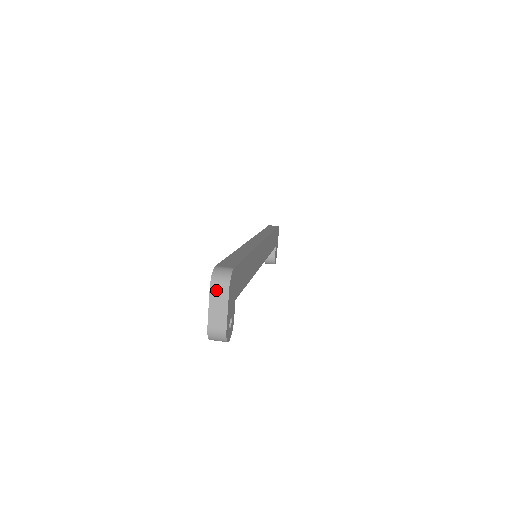
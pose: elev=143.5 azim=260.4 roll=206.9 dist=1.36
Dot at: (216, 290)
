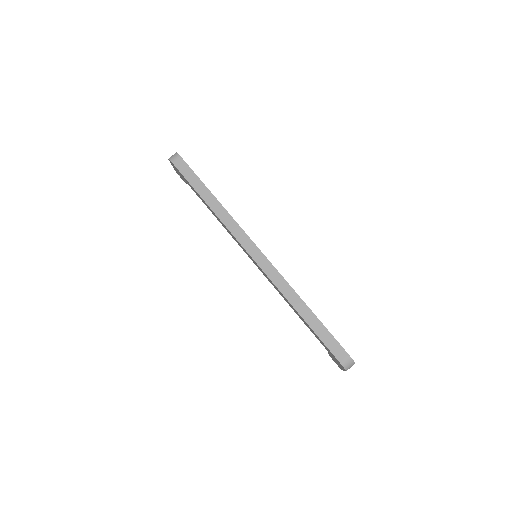
Dot at: occluded
